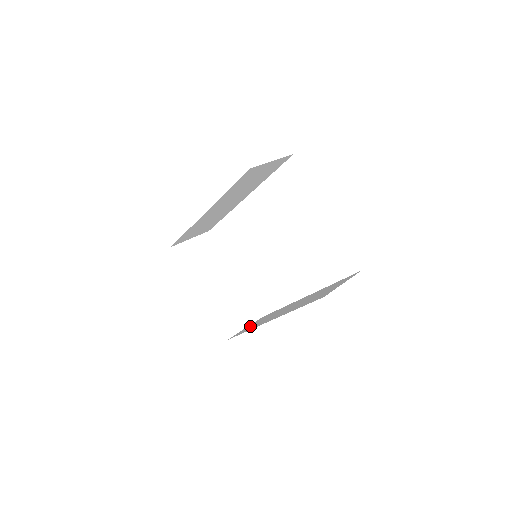
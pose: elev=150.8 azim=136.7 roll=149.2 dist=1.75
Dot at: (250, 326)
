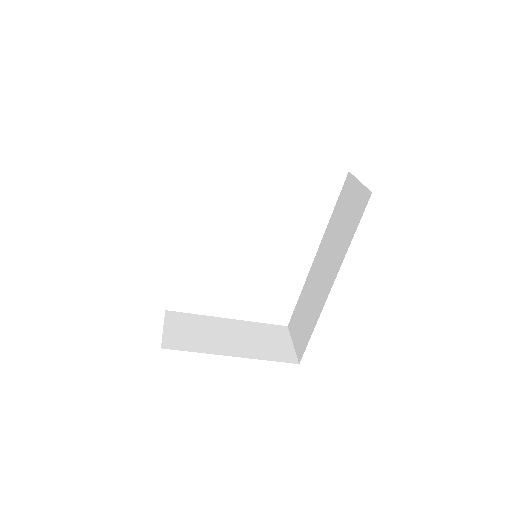
Dot at: (300, 333)
